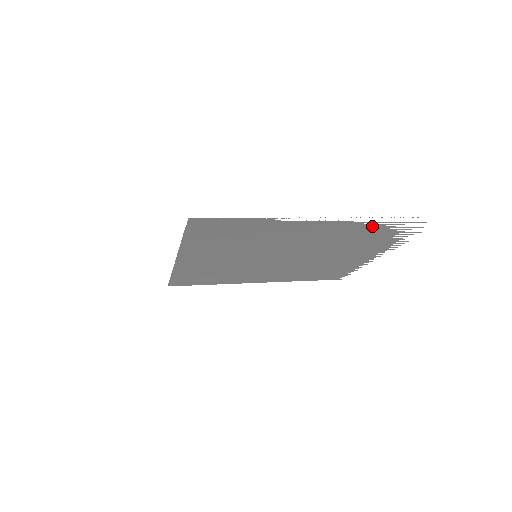
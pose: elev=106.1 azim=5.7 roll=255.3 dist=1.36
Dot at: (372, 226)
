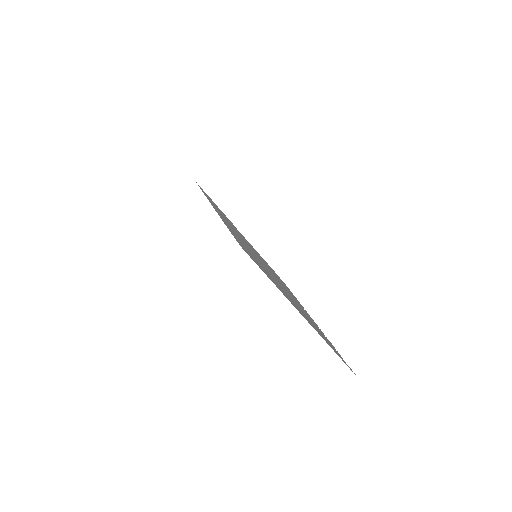
Dot at: occluded
